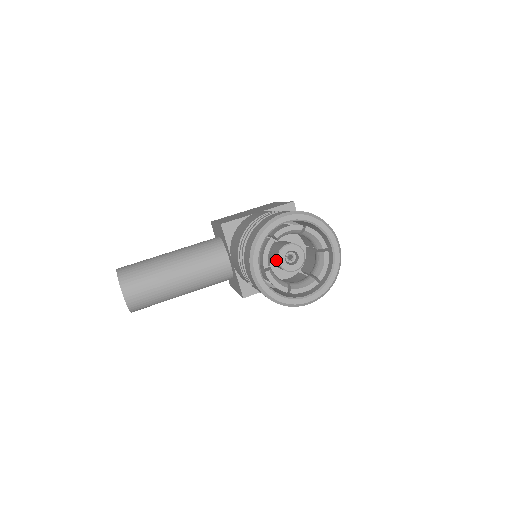
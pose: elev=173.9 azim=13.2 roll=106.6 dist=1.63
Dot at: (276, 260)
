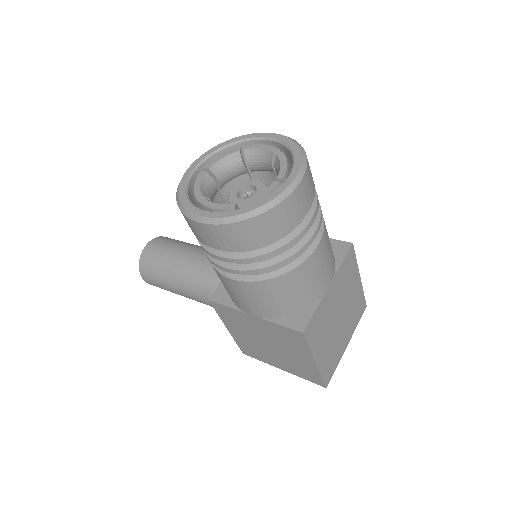
Dot at: occluded
